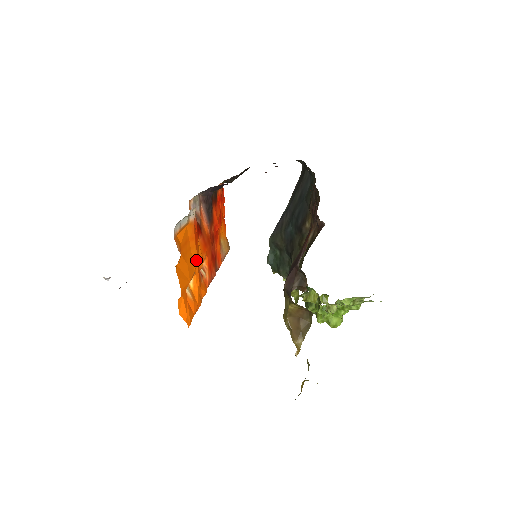
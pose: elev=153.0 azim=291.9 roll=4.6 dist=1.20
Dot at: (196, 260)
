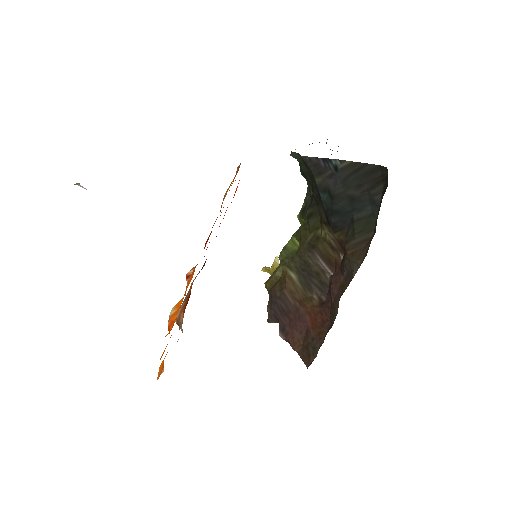
Dot at: occluded
